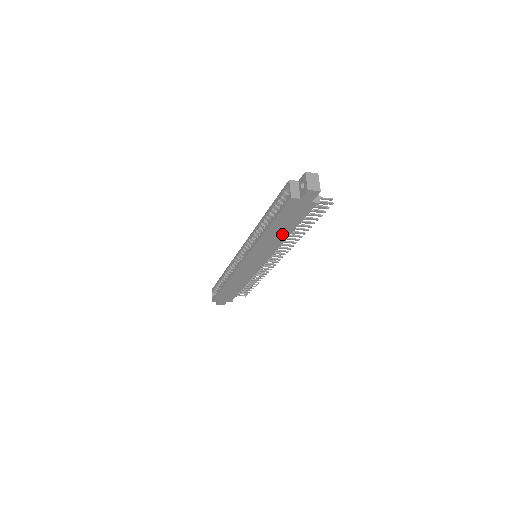
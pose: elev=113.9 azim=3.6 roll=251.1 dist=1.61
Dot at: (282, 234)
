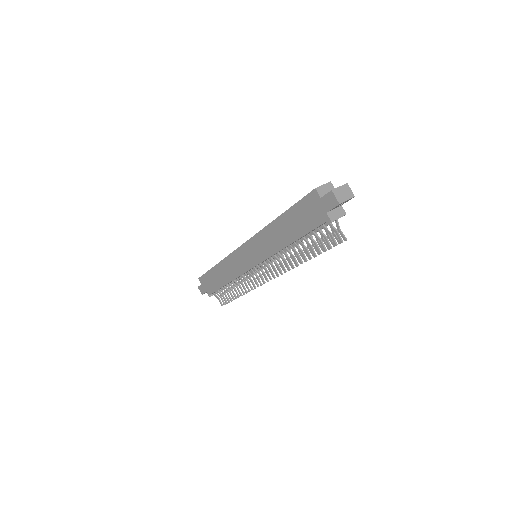
Dot at: (285, 237)
